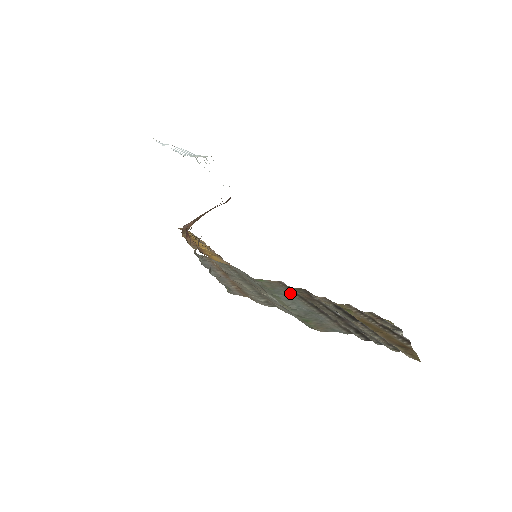
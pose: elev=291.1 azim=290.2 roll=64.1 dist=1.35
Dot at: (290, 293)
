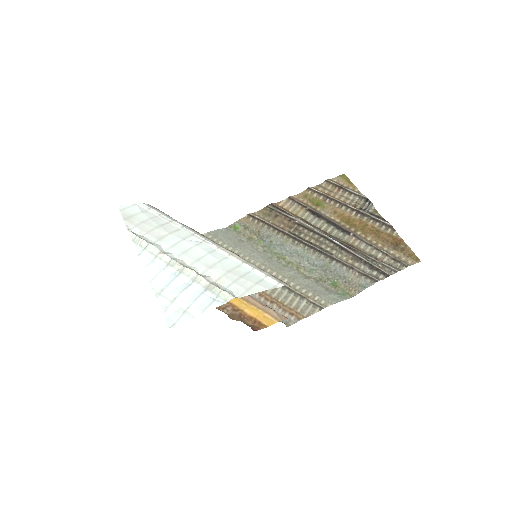
Dot at: (280, 237)
